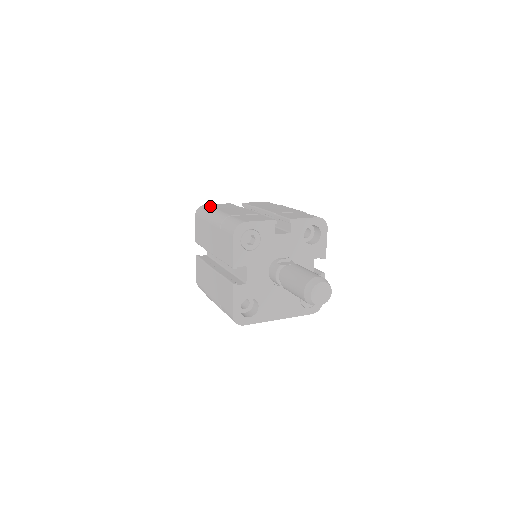
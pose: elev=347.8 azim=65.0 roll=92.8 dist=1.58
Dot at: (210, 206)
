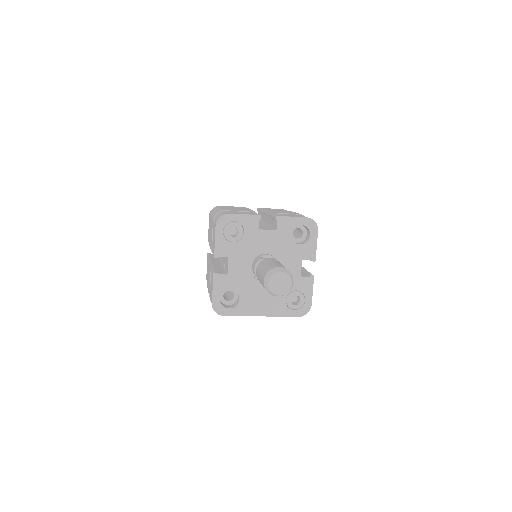
Dot at: (221, 206)
